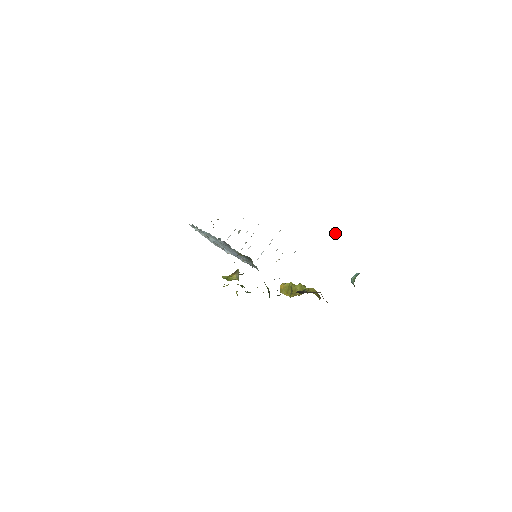
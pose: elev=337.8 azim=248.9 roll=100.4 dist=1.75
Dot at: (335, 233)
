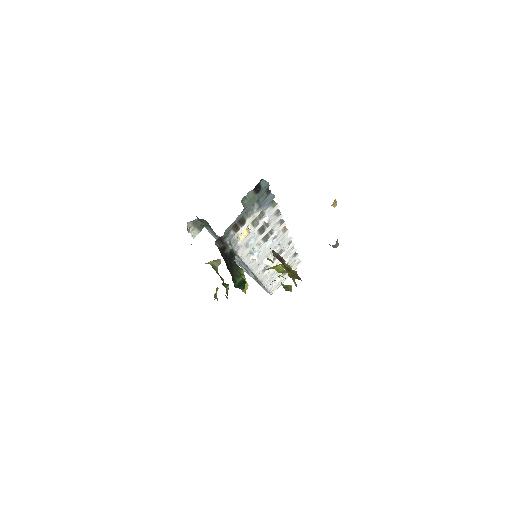
Dot at: (336, 205)
